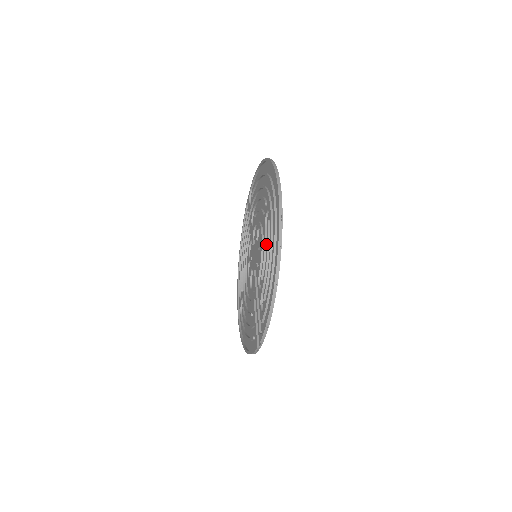
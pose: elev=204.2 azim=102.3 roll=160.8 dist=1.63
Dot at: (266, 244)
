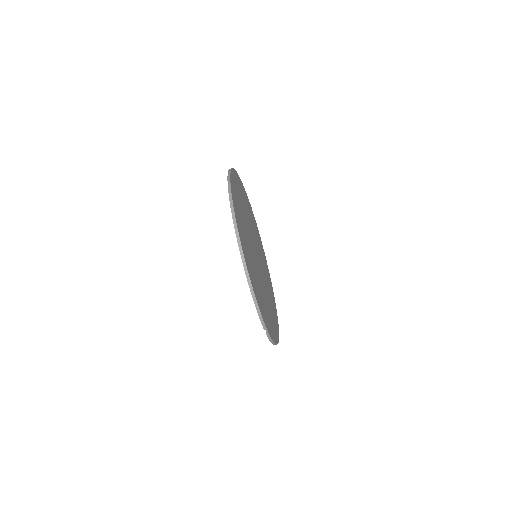
Dot at: occluded
